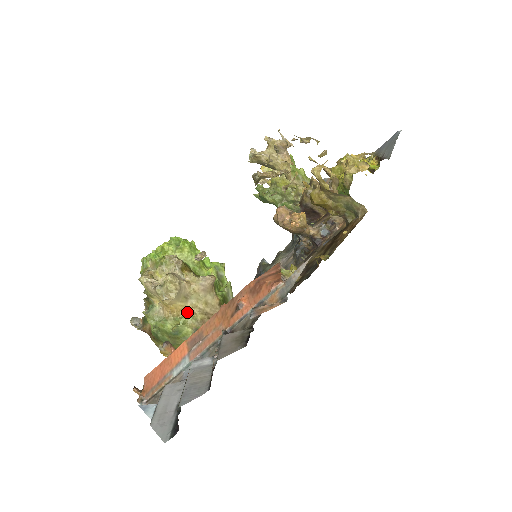
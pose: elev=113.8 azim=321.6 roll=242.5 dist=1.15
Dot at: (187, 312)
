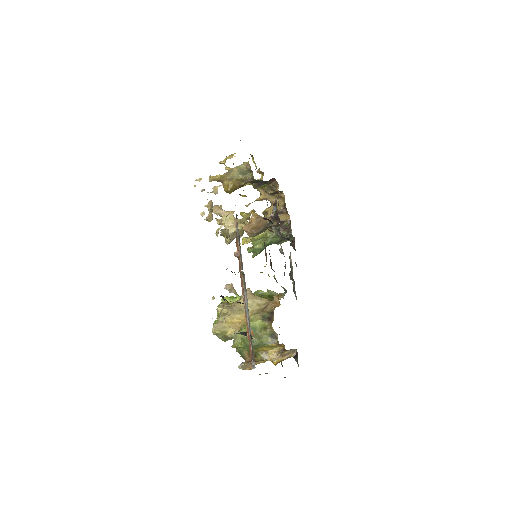
Dot at: occluded
